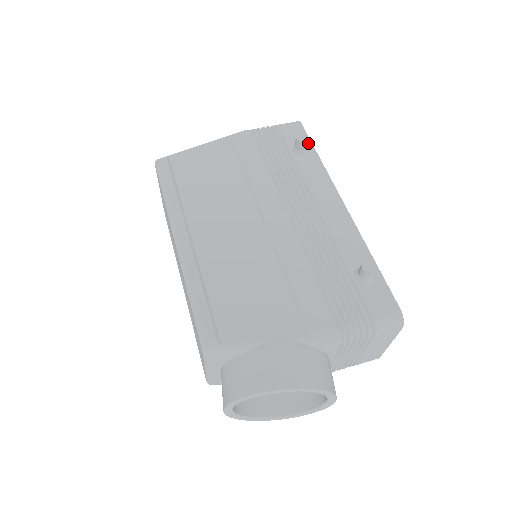
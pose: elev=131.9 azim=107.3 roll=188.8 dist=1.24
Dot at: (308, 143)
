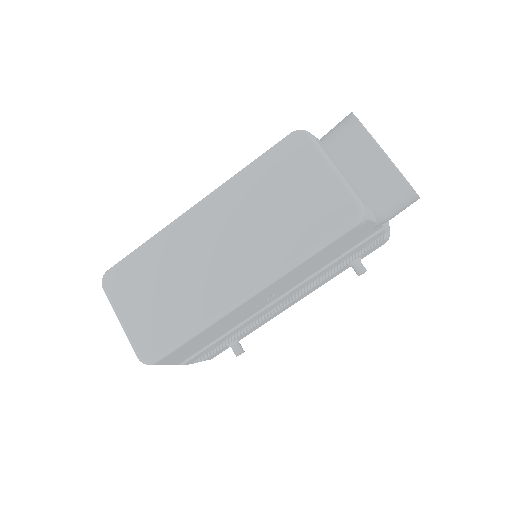
Dot at: occluded
